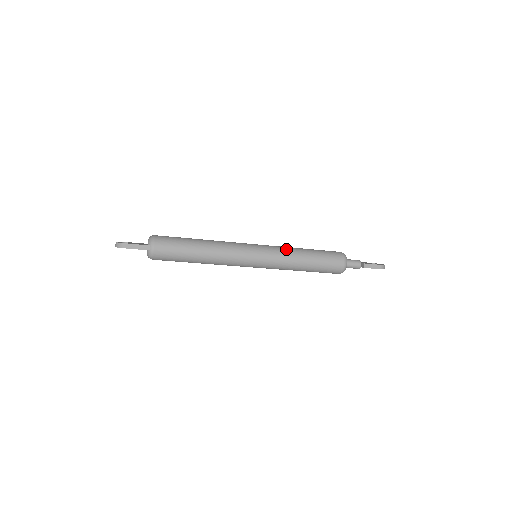
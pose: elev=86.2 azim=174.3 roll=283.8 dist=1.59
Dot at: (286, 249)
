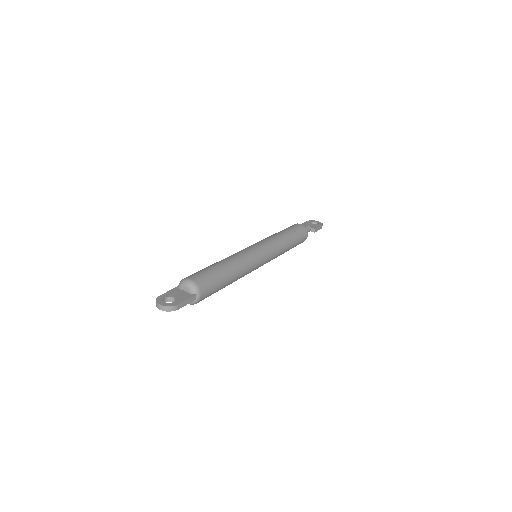
Dot at: (277, 241)
